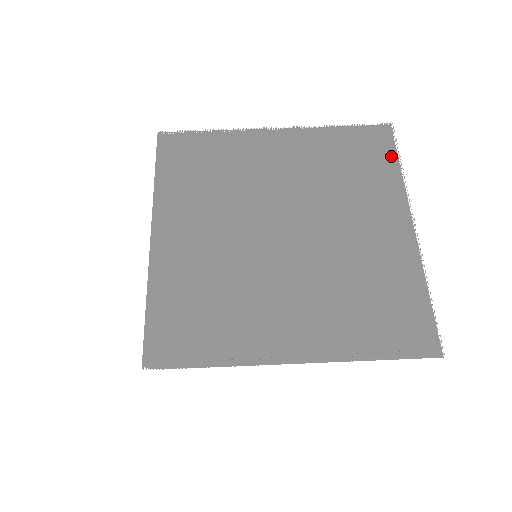
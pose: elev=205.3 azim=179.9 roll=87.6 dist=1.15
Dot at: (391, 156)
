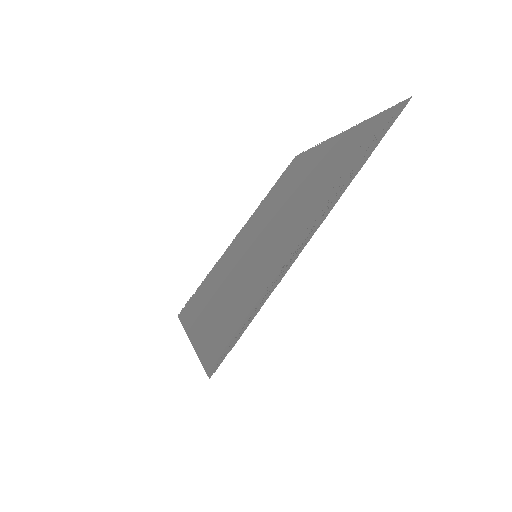
Dot at: (303, 155)
